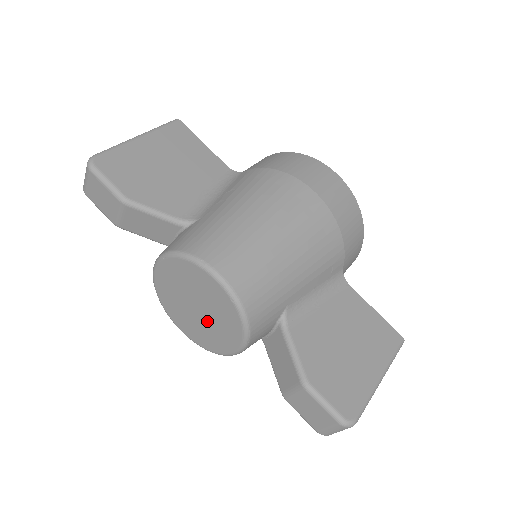
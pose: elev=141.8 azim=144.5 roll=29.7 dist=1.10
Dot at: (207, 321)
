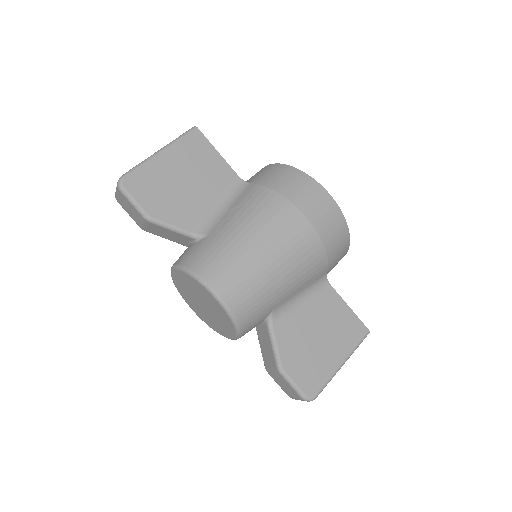
Dot at: (211, 315)
